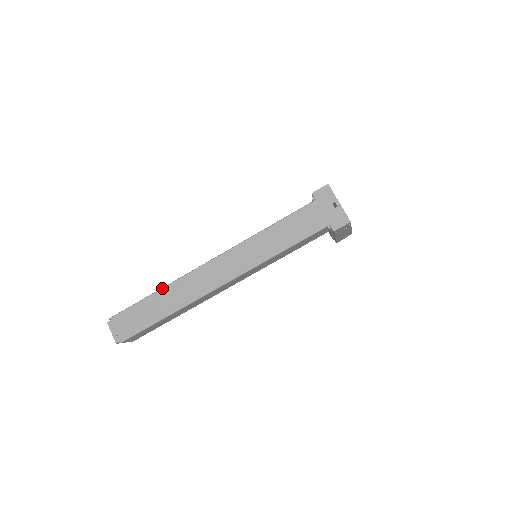
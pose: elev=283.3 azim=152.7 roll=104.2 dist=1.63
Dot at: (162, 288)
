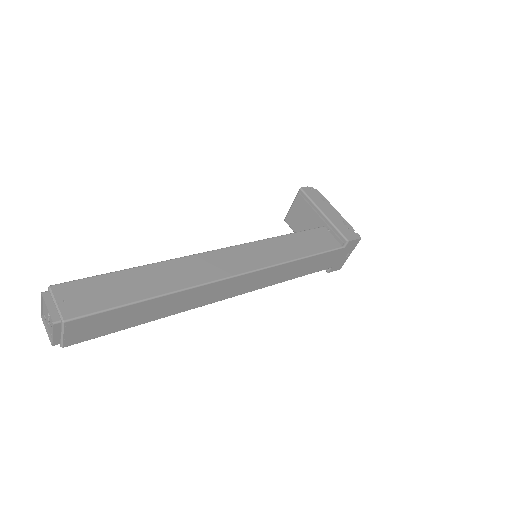
Dot at: (167, 295)
